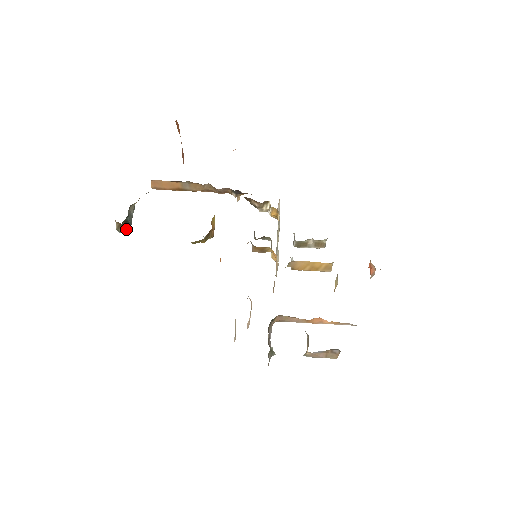
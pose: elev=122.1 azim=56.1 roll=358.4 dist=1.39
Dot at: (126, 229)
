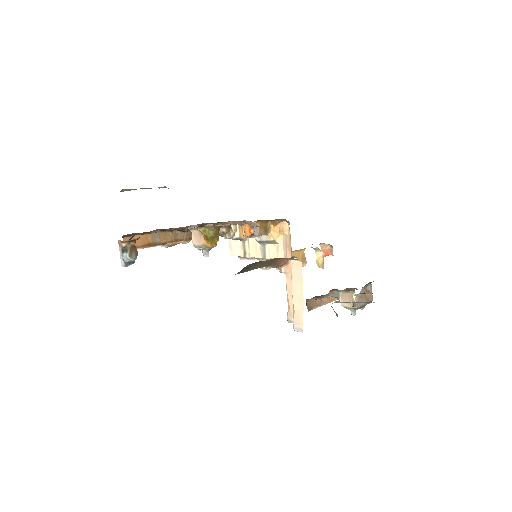
Dot at: occluded
